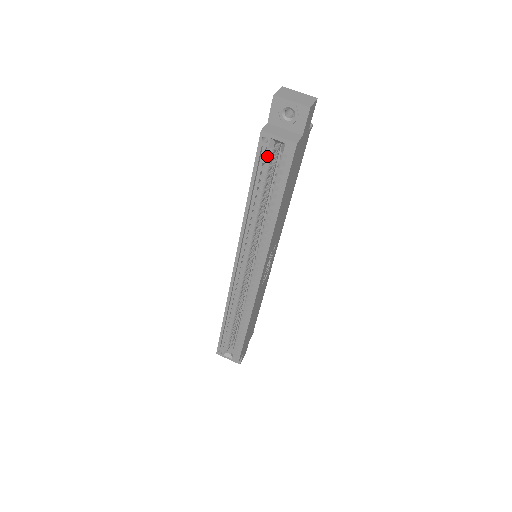
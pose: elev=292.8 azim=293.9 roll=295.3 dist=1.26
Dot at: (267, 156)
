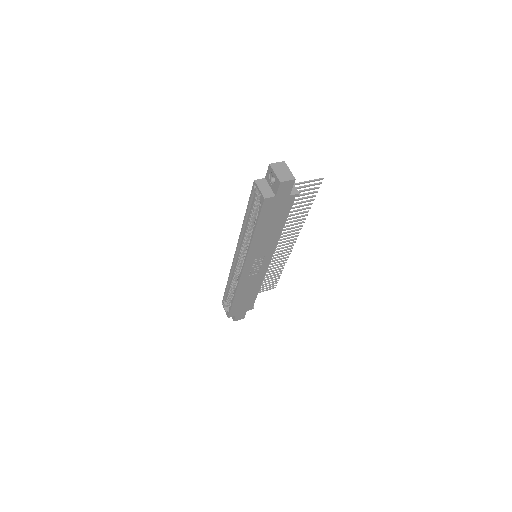
Dot at: (257, 197)
